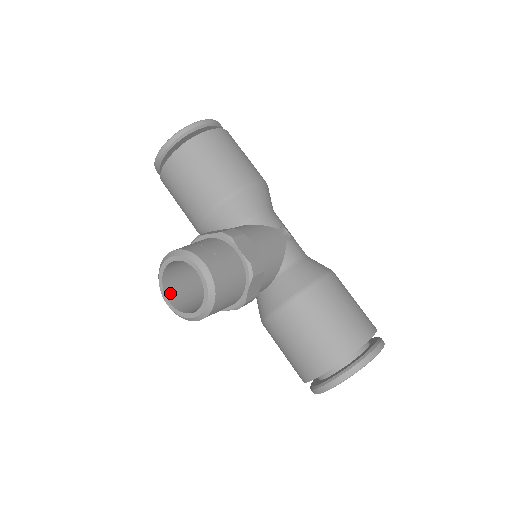
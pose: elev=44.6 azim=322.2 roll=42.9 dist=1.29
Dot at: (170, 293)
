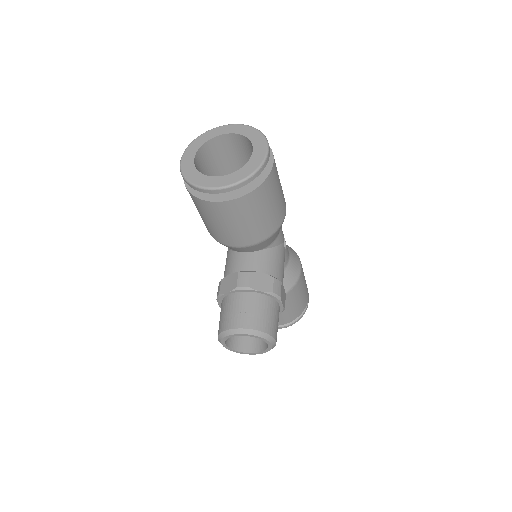
Dot at: occluded
